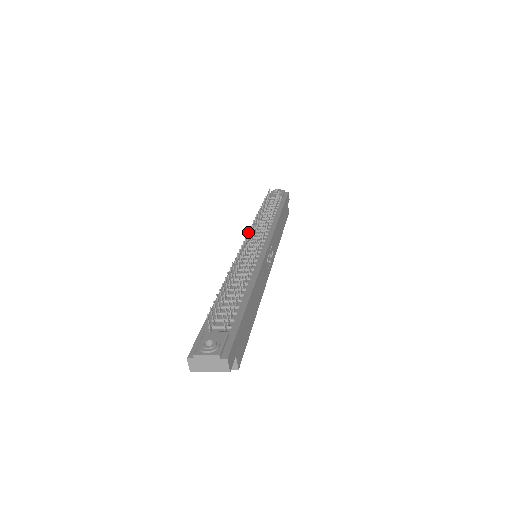
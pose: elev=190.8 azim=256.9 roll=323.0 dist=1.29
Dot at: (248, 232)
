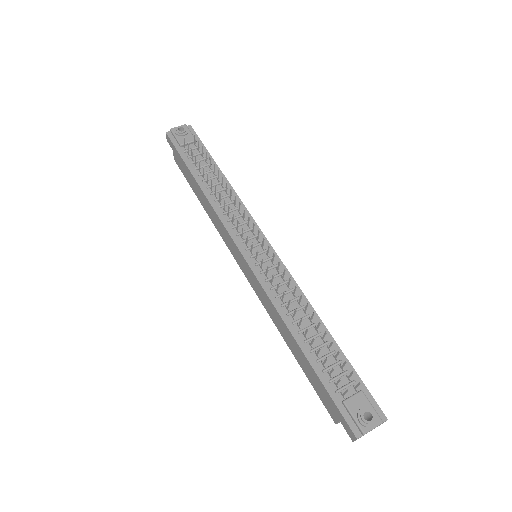
Dot at: (222, 224)
